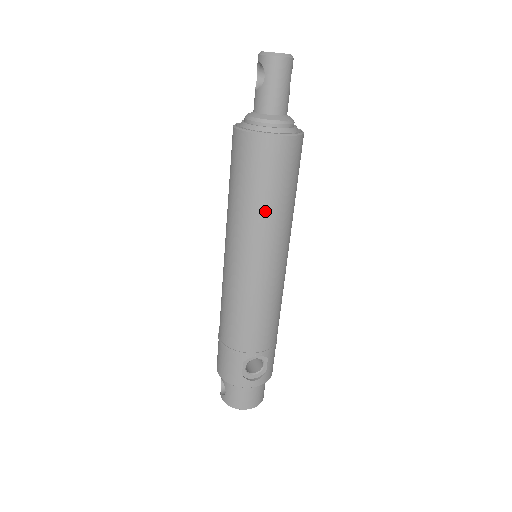
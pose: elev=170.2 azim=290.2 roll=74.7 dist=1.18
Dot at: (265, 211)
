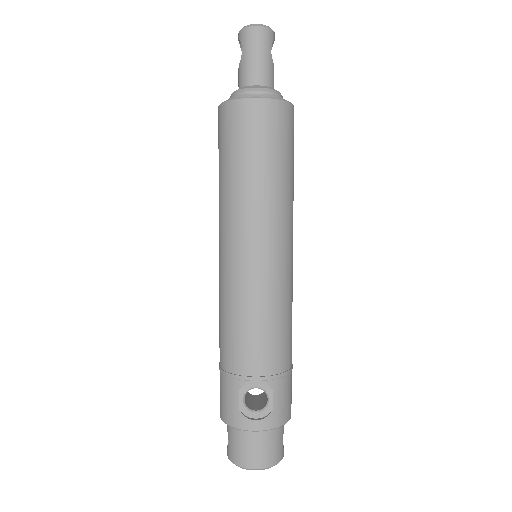
Dot at: (247, 185)
